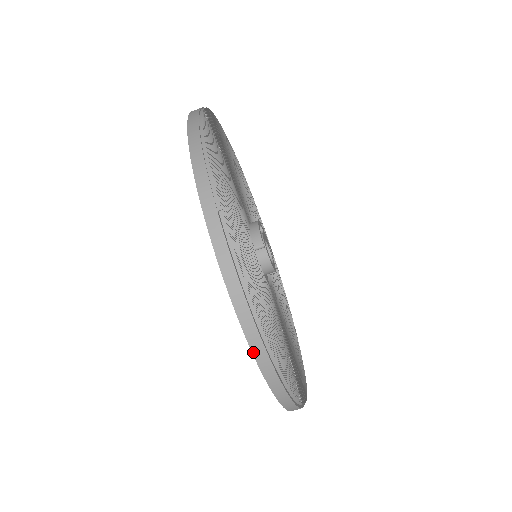
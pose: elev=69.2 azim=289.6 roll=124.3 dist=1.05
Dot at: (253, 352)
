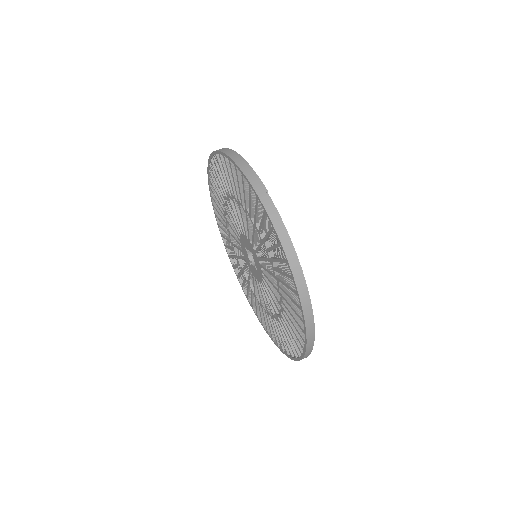
Dot at: (296, 283)
